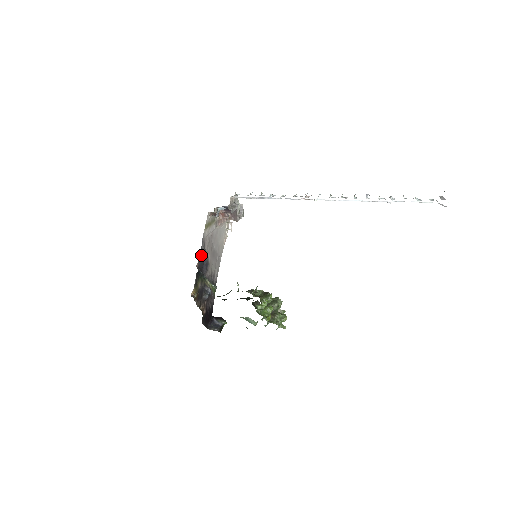
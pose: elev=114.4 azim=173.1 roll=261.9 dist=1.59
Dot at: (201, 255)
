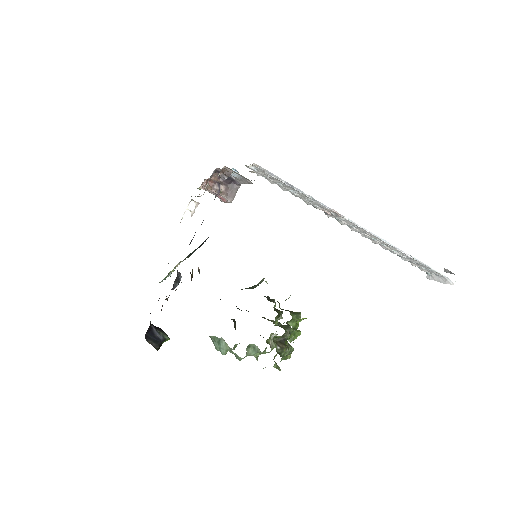
Dot at: occluded
